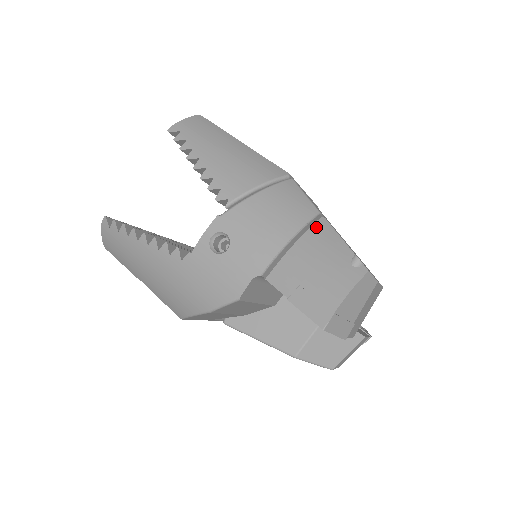
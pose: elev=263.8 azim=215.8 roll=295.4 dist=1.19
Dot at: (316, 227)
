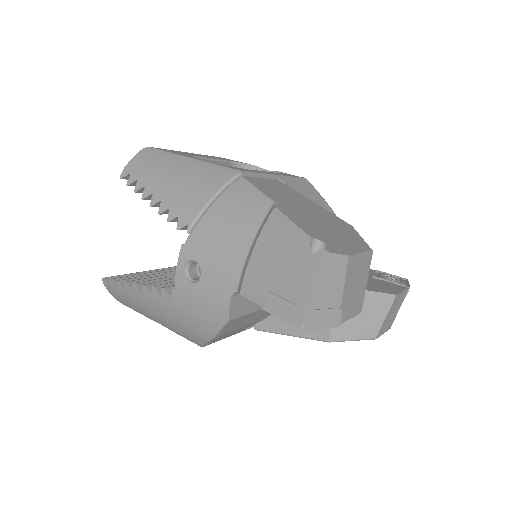
Dot at: (270, 222)
